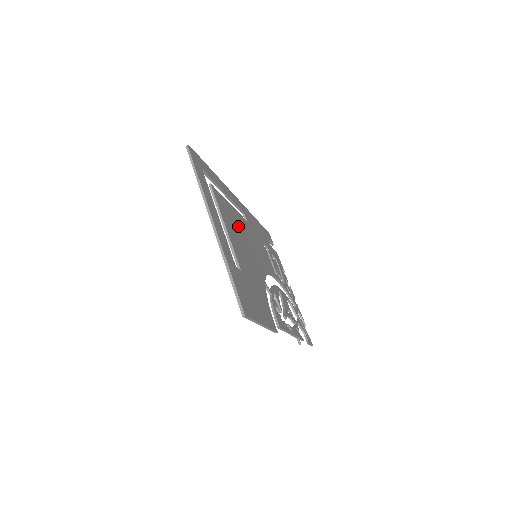
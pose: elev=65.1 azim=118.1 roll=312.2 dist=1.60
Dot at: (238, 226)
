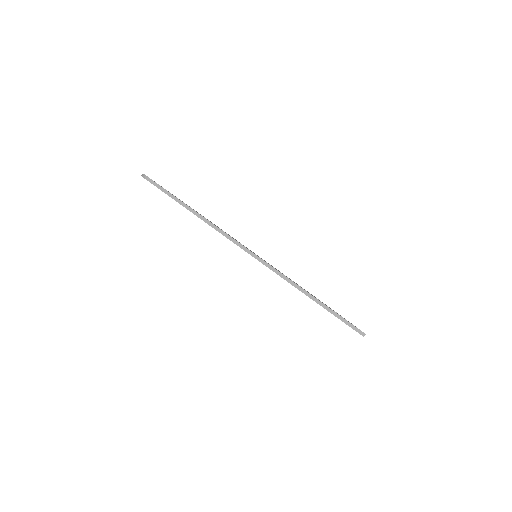
Dot at: occluded
